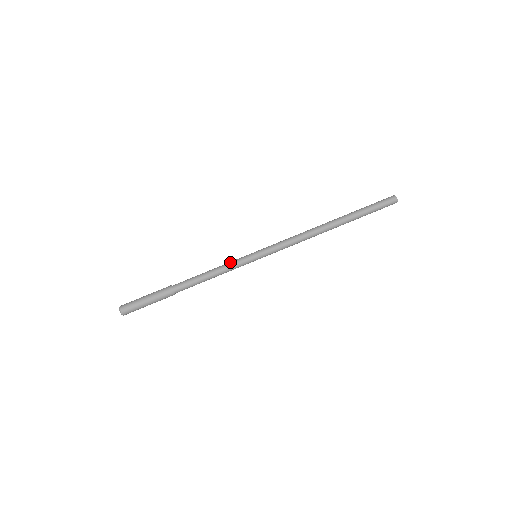
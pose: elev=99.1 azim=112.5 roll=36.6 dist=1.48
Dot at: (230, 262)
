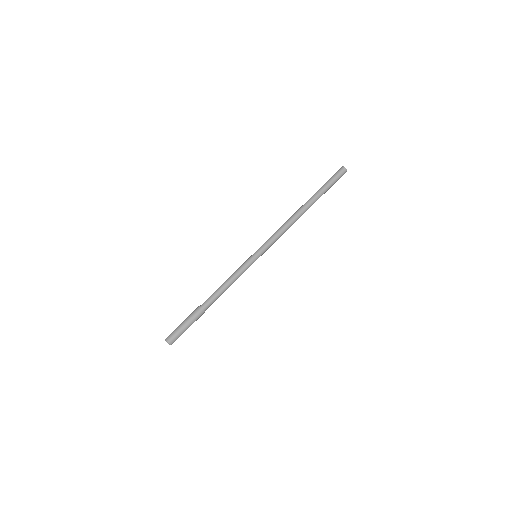
Dot at: (237, 269)
